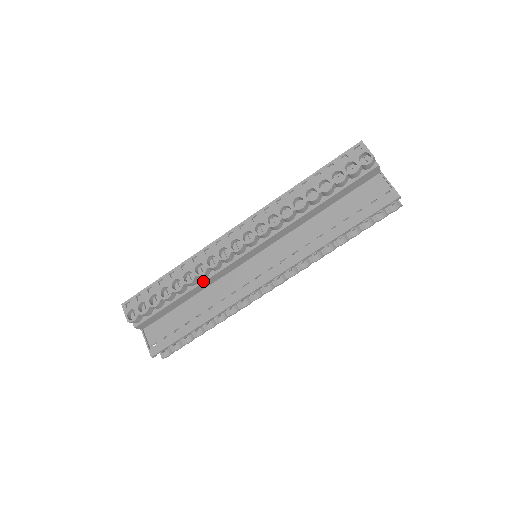
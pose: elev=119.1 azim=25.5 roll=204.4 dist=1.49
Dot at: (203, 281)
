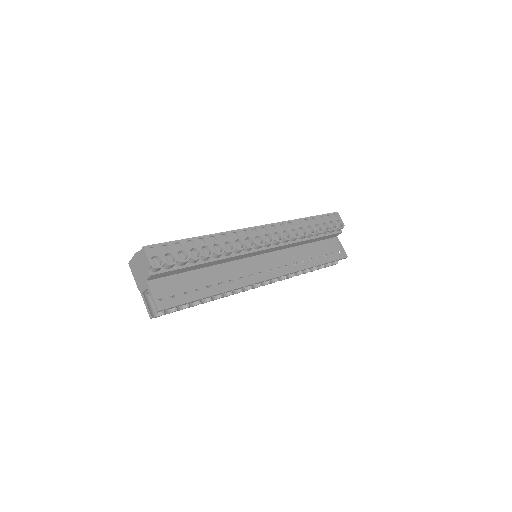
Dot at: (225, 258)
